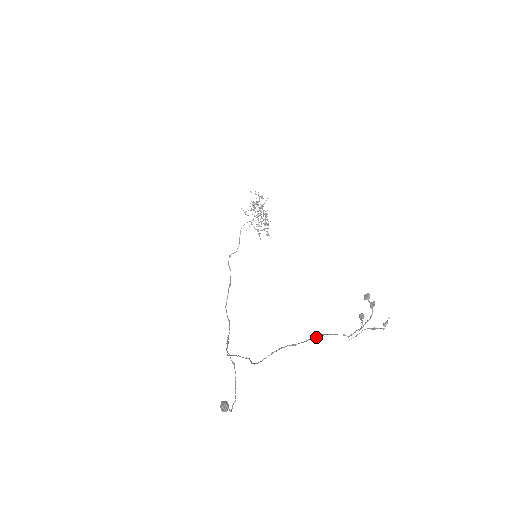
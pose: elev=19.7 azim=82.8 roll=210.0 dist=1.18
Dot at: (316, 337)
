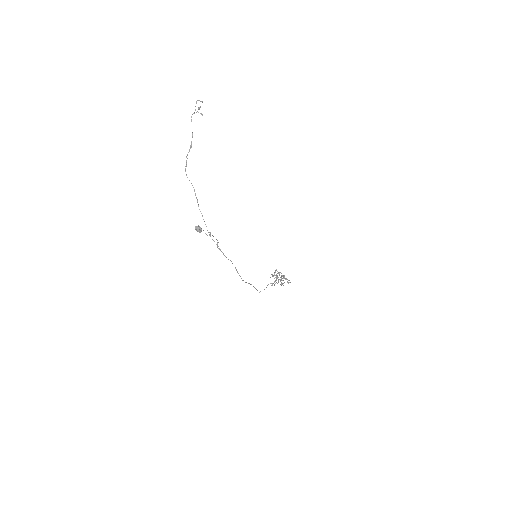
Dot at: (192, 132)
